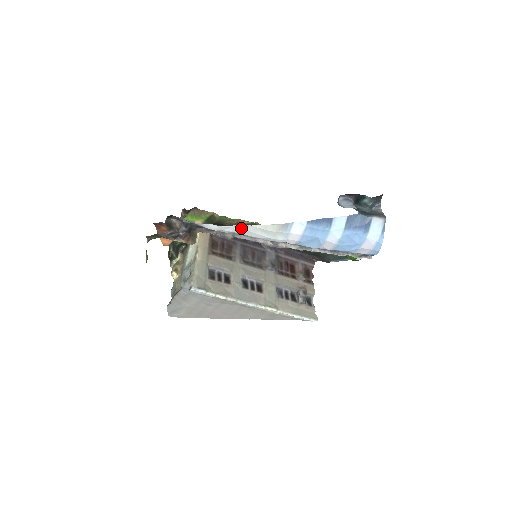
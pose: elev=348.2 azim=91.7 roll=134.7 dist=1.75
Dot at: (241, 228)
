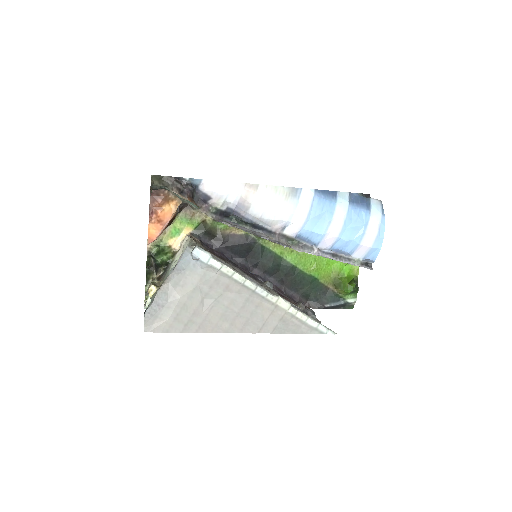
Dot at: (251, 189)
